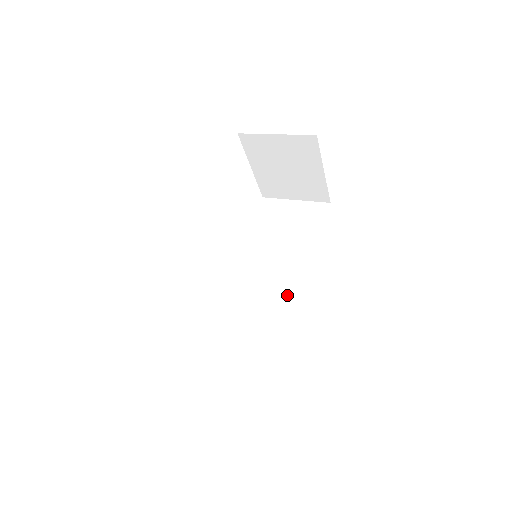
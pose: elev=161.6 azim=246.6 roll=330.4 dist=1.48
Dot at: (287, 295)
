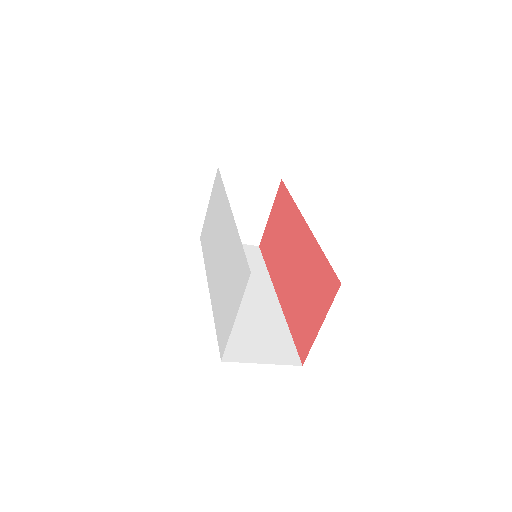
Dot at: (265, 301)
